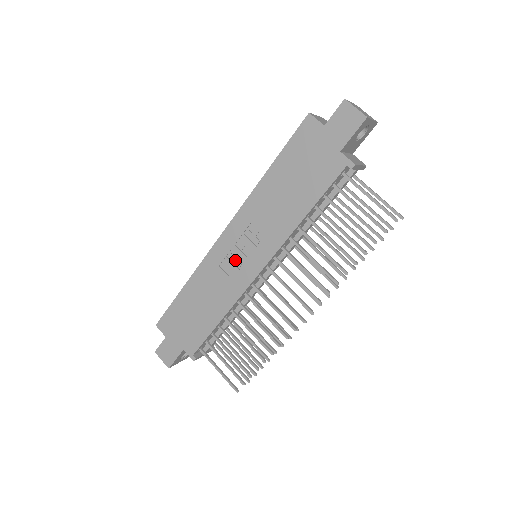
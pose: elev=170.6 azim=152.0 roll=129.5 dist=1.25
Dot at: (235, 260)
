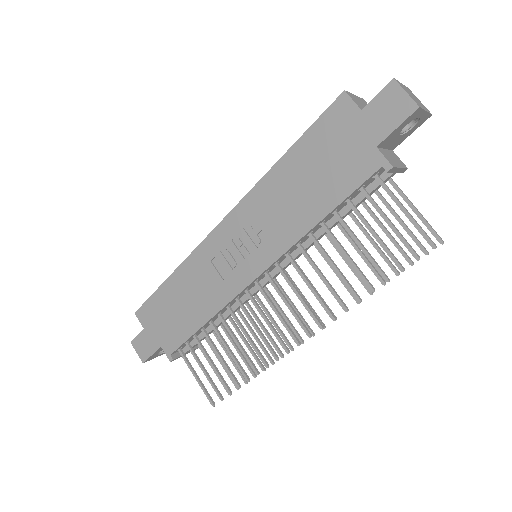
Dot at: (230, 258)
